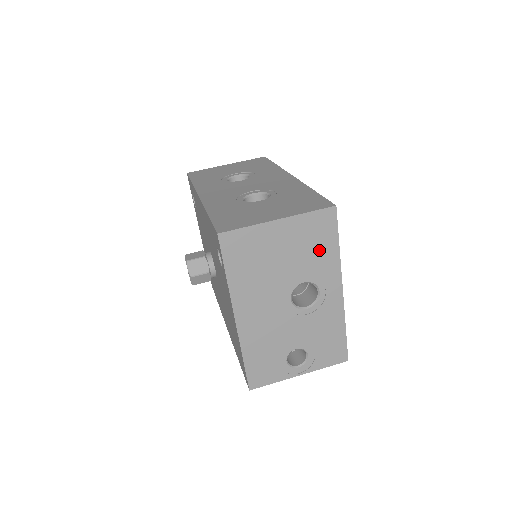
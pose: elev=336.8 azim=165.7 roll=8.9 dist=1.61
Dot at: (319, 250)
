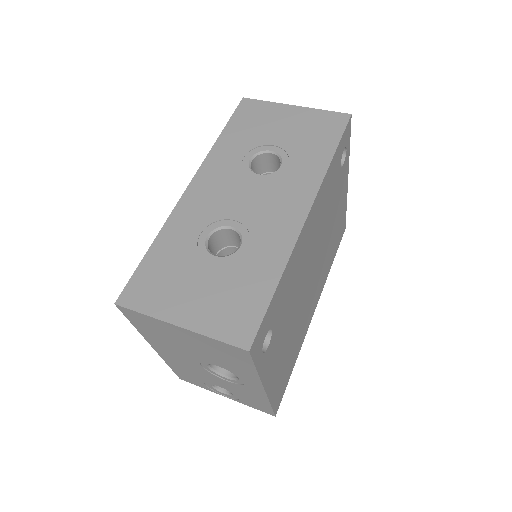
Dot at: (232, 362)
